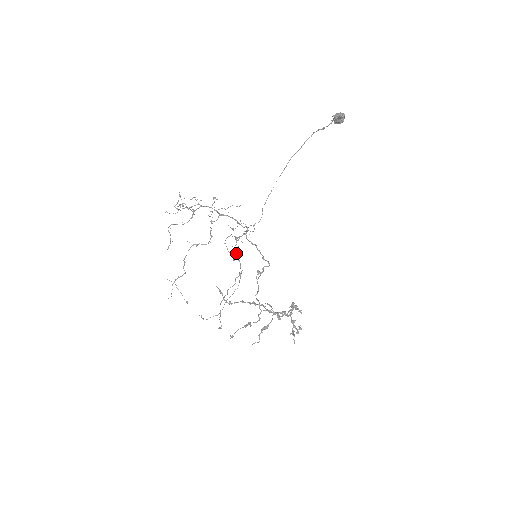
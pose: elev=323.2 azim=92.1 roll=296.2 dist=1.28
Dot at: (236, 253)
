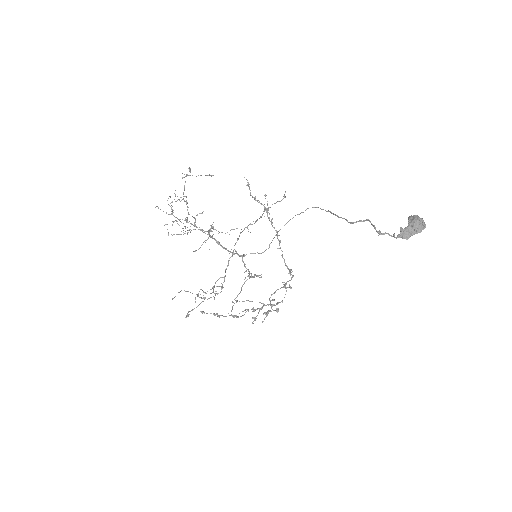
Dot at: (228, 263)
